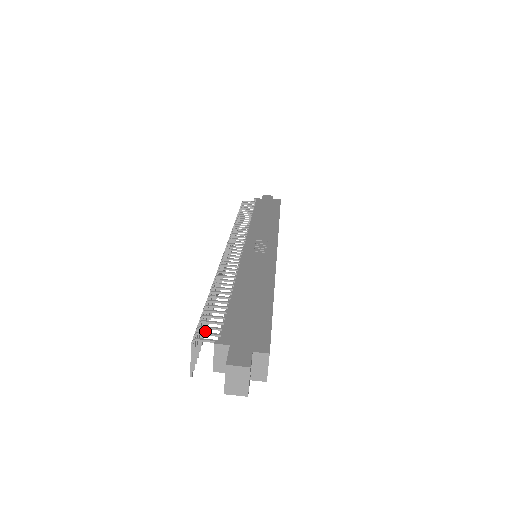
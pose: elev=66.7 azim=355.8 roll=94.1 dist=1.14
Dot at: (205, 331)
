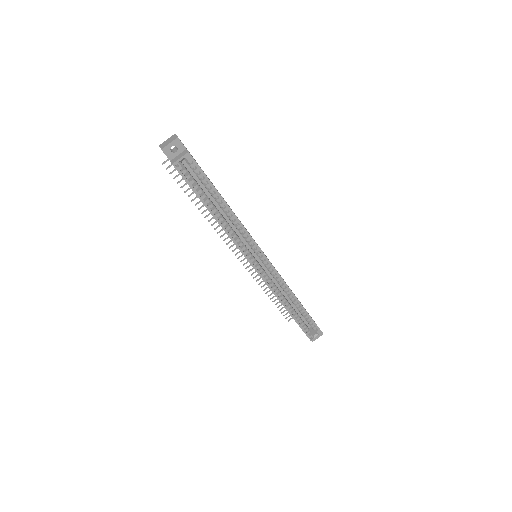
Dot at: (190, 195)
